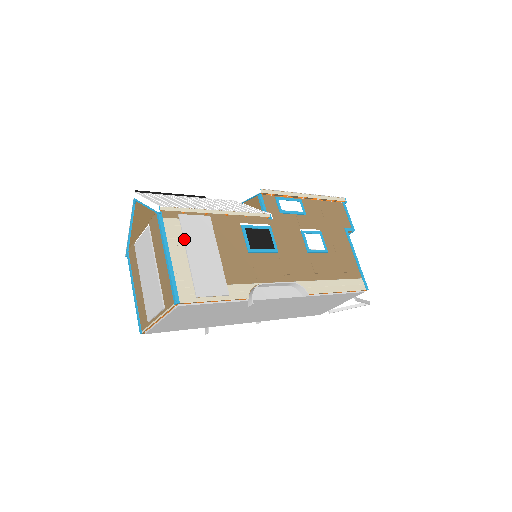
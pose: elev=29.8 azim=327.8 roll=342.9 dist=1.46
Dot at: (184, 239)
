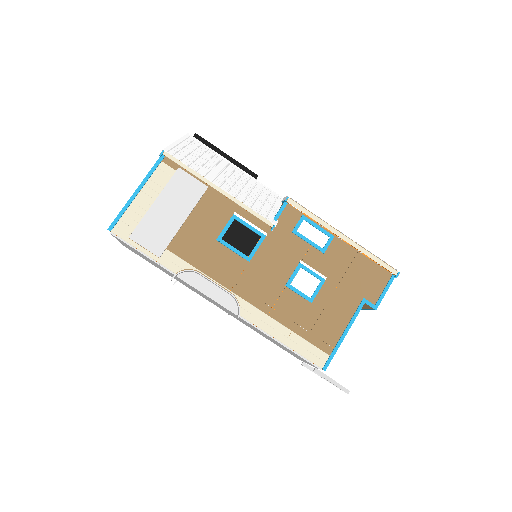
Dot at: (163, 189)
